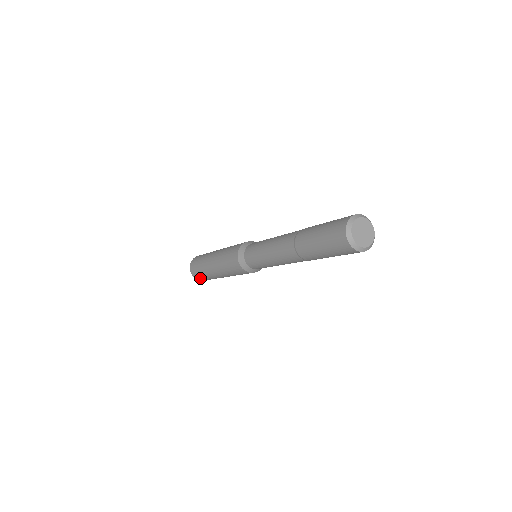
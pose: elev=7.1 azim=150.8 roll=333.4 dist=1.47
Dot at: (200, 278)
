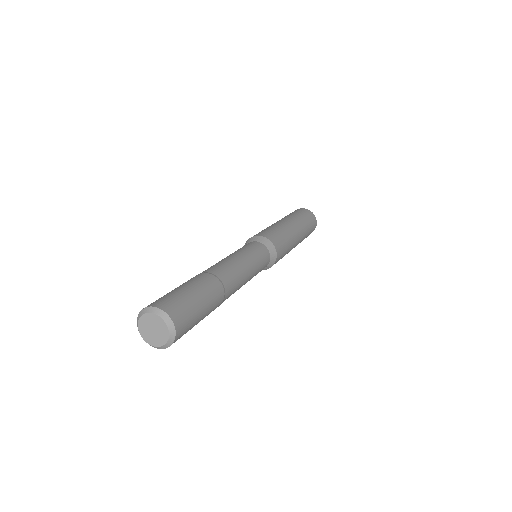
Dot at: occluded
